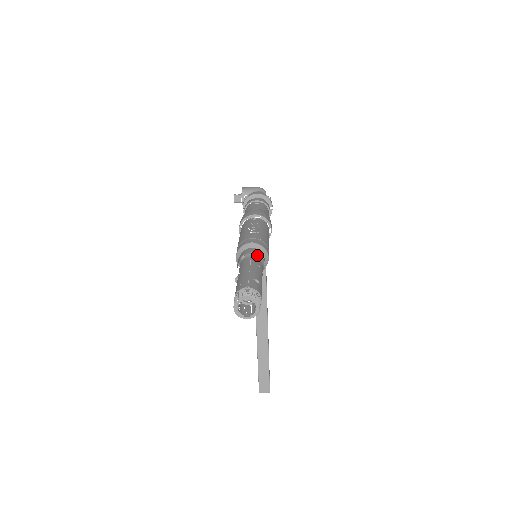
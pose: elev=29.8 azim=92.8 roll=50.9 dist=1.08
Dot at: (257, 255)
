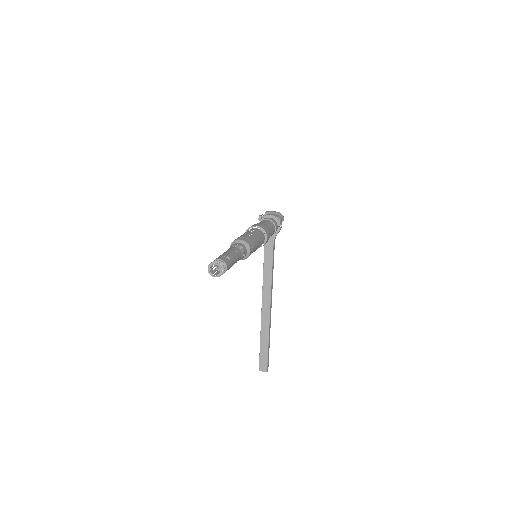
Dot at: (240, 247)
